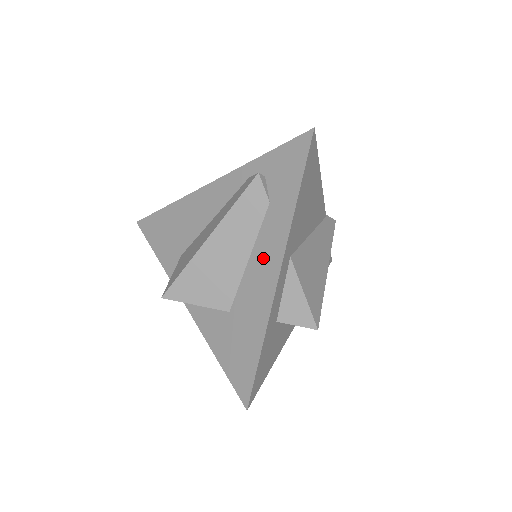
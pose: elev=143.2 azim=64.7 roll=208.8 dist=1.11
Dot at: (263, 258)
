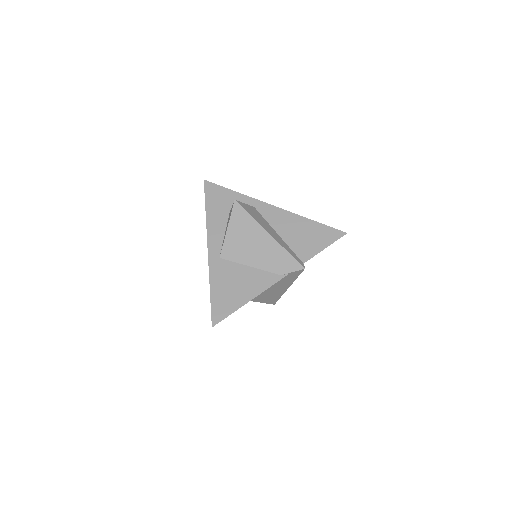
Dot at: occluded
